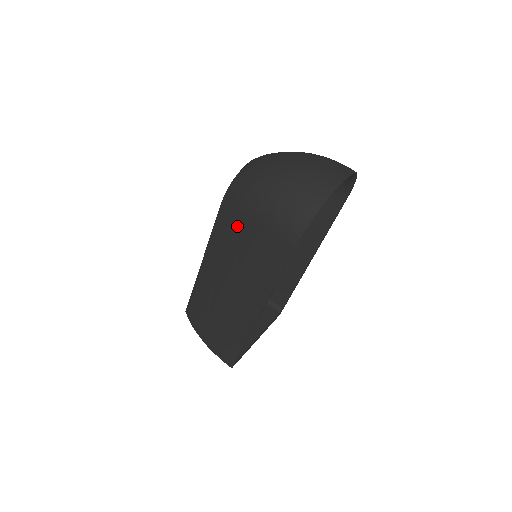
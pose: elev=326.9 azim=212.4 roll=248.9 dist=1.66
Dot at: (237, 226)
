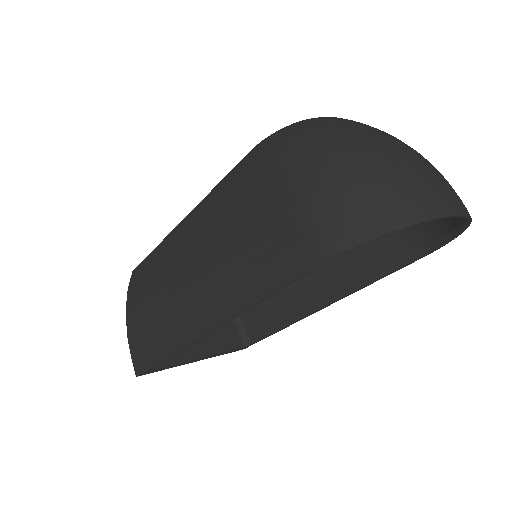
Dot at: (252, 190)
